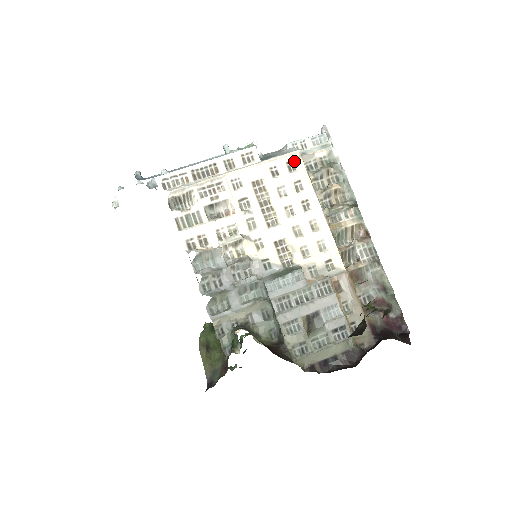
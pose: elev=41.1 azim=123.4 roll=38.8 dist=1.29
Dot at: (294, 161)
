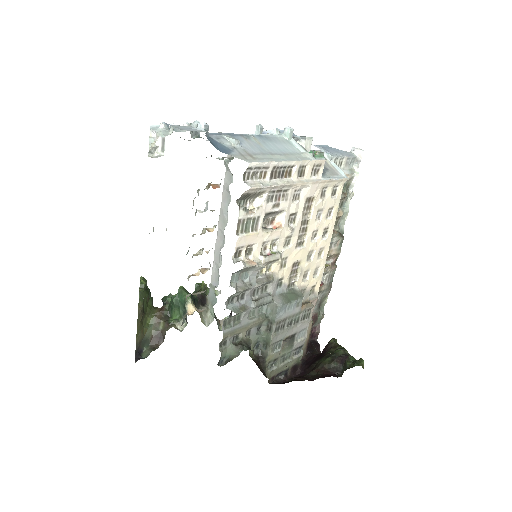
Dot at: (339, 186)
